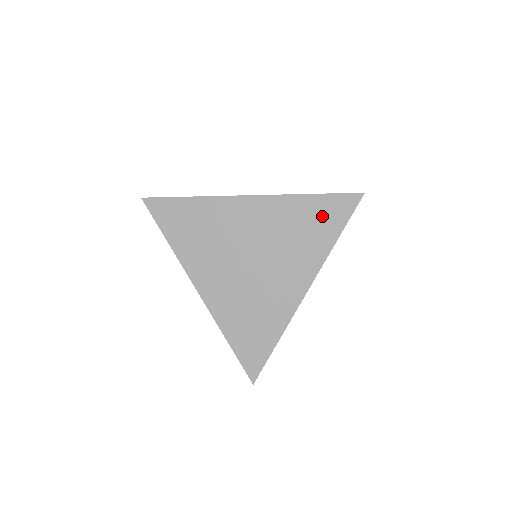
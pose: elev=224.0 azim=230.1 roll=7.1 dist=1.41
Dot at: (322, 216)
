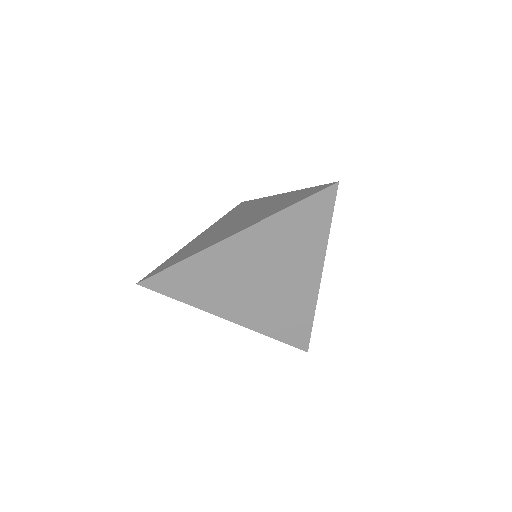
Dot at: (308, 219)
